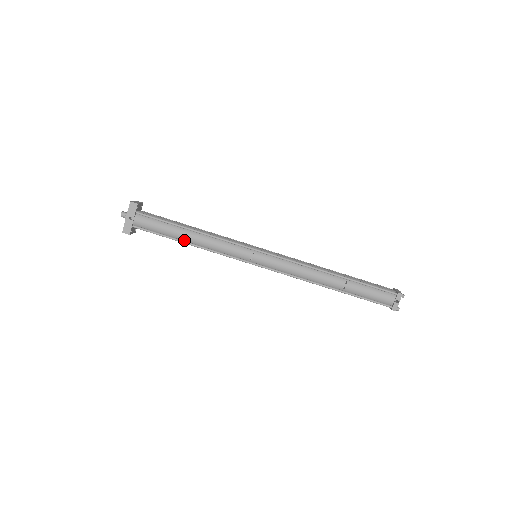
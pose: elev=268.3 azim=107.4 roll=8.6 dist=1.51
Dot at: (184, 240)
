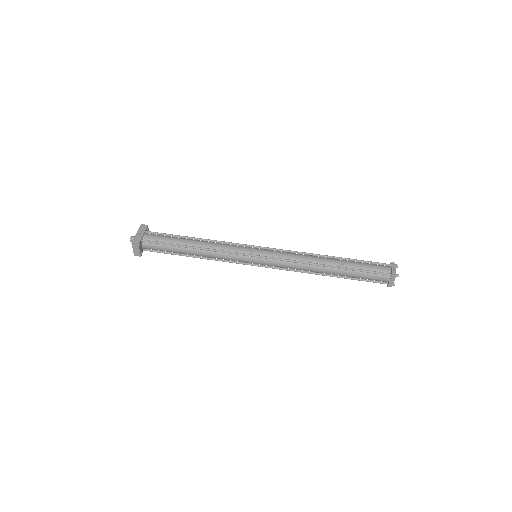
Dot at: (189, 246)
